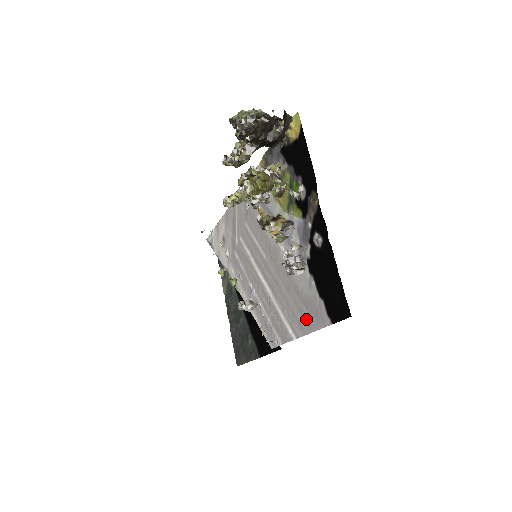
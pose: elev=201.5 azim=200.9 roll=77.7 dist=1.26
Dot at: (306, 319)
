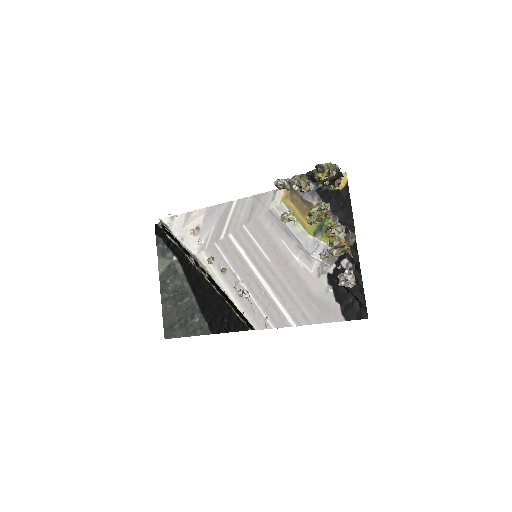
Dot at: (315, 314)
